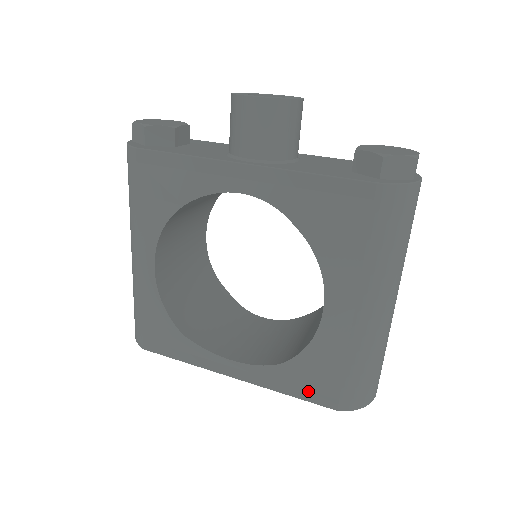
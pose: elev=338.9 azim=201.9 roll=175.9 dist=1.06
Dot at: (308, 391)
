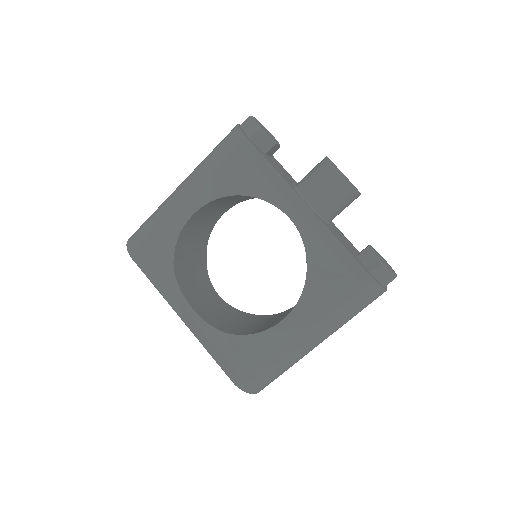
Dot at: (227, 361)
